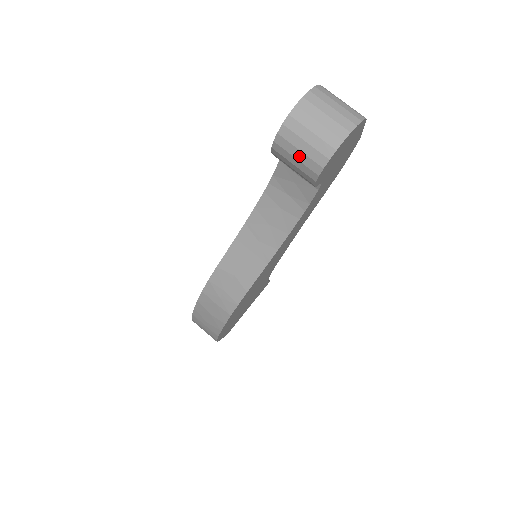
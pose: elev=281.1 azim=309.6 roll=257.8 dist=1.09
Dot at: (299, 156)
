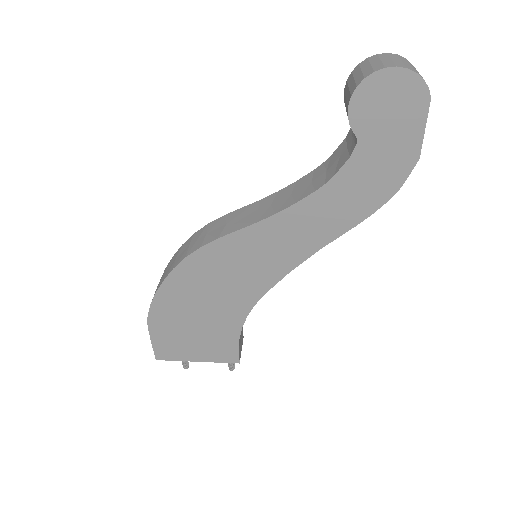
Dot at: (357, 76)
